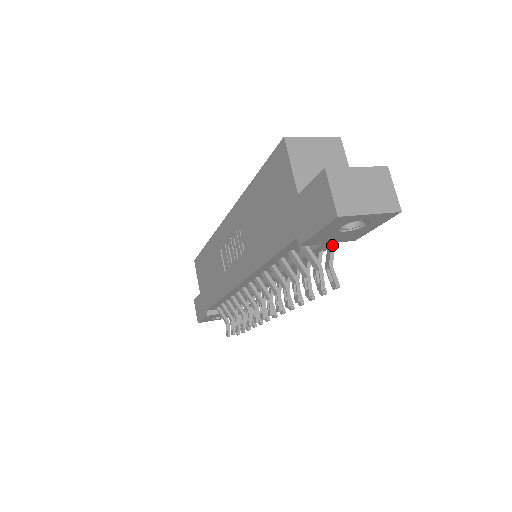
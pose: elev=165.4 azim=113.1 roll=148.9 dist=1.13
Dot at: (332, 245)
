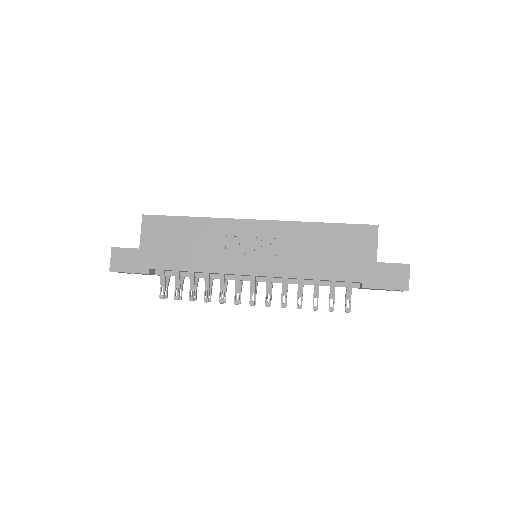
Dot at: occluded
